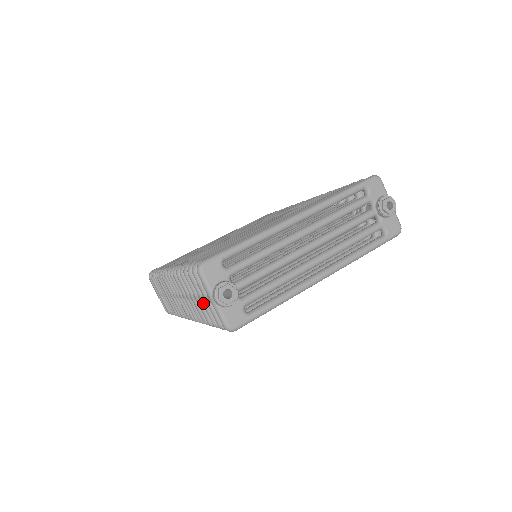
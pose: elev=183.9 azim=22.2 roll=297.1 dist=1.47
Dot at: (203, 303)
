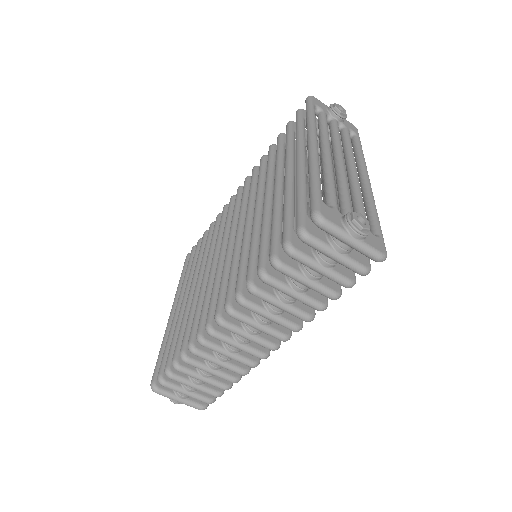
Dot at: (326, 272)
